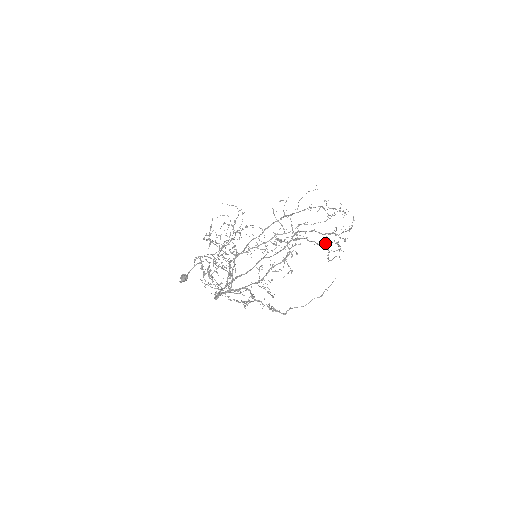
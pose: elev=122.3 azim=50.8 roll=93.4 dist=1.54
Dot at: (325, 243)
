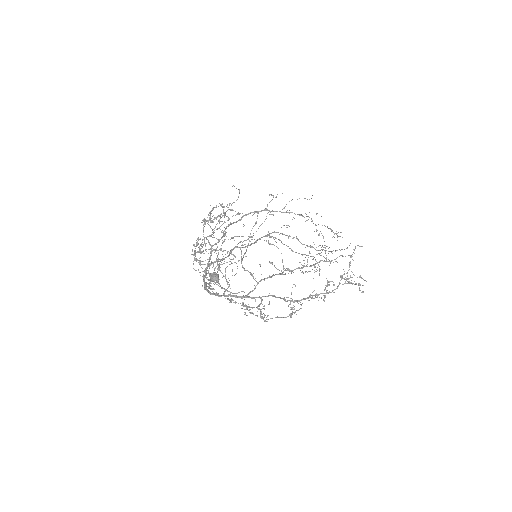
Dot at: occluded
